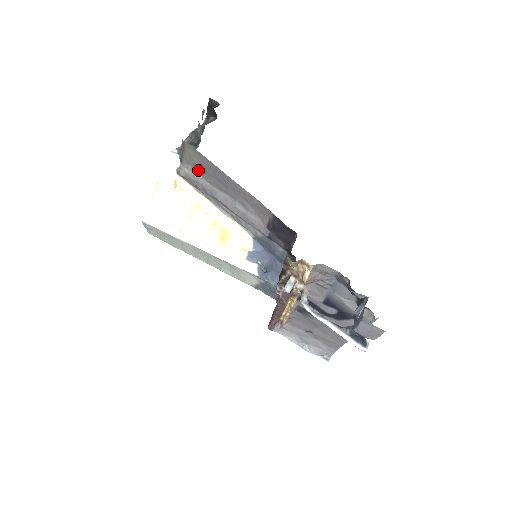
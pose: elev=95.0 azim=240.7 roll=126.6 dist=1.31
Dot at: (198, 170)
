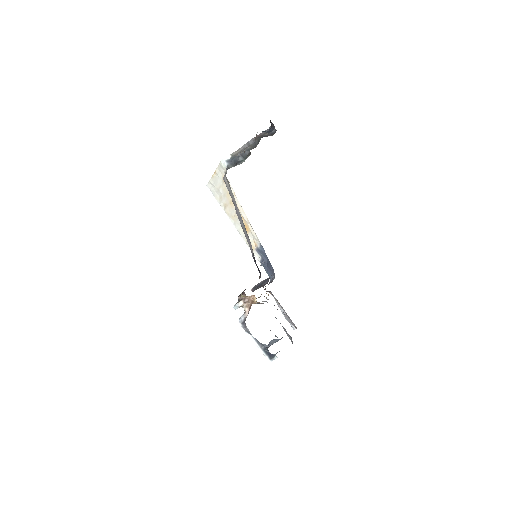
Dot at: (230, 187)
